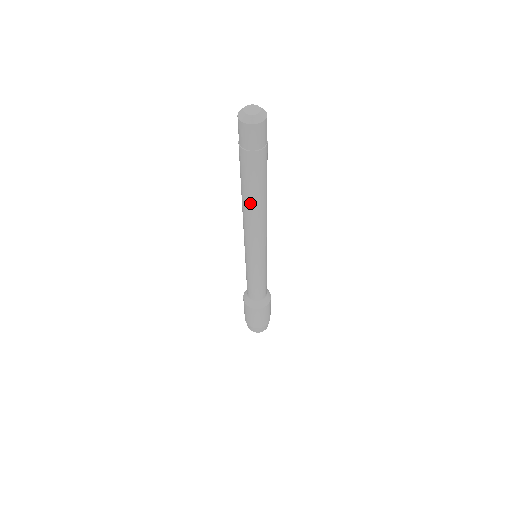
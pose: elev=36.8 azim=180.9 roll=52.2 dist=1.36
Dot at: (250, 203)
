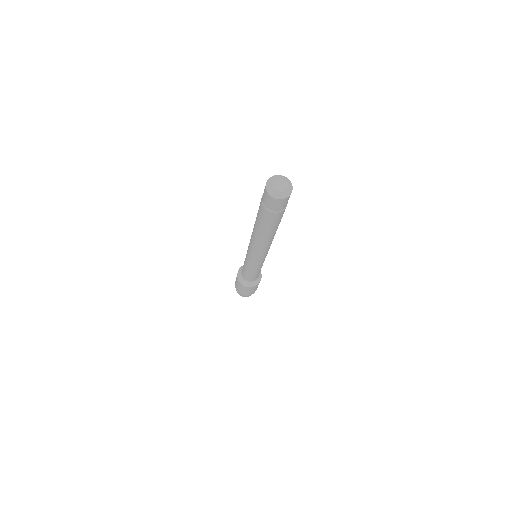
Dot at: (263, 236)
